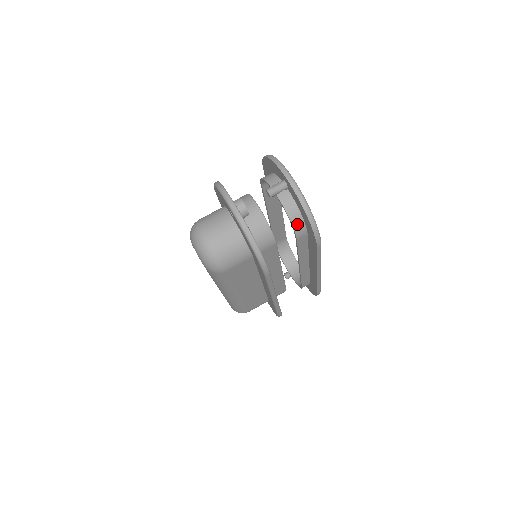
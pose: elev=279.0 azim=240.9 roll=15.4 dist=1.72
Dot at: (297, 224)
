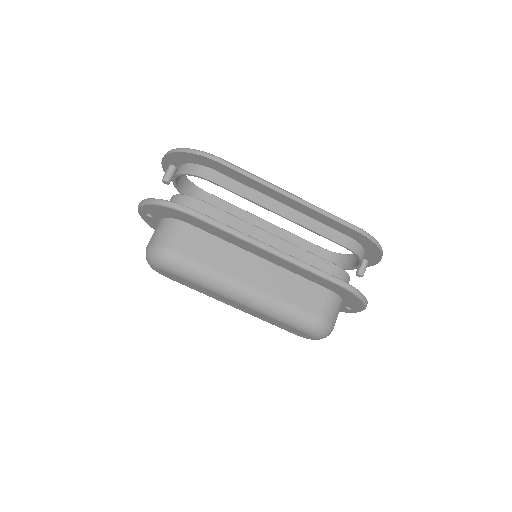
Dot at: (194, 171)
